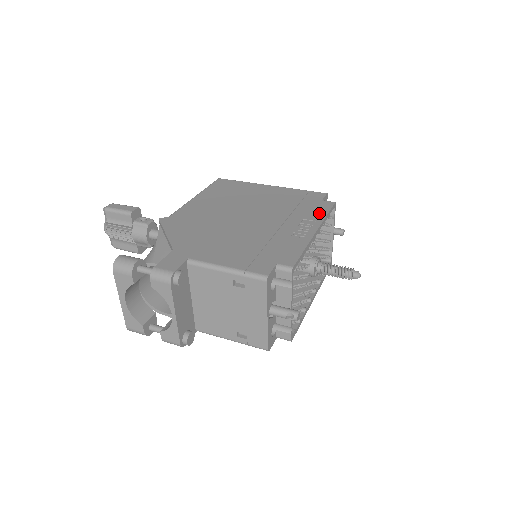
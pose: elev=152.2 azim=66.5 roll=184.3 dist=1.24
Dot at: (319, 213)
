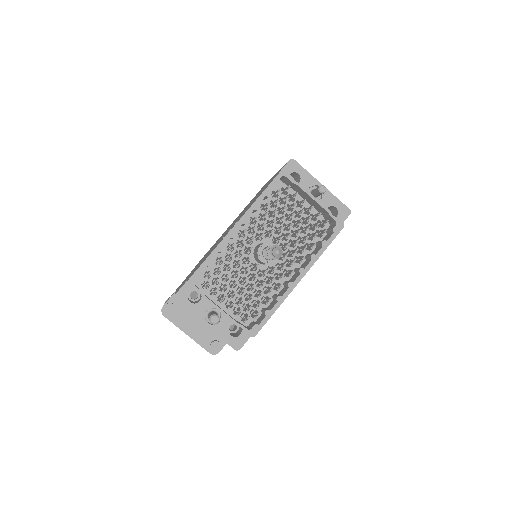
Dot at: occluded
